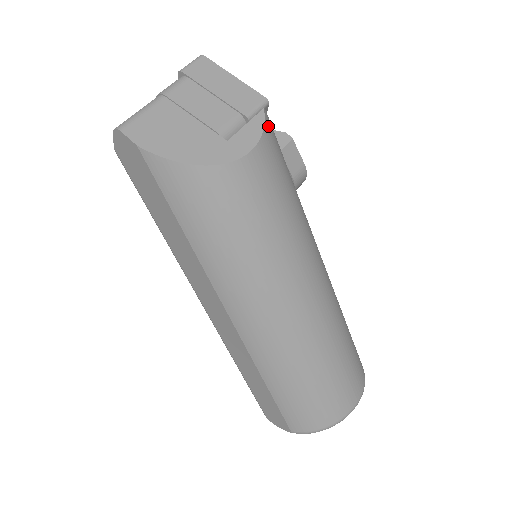
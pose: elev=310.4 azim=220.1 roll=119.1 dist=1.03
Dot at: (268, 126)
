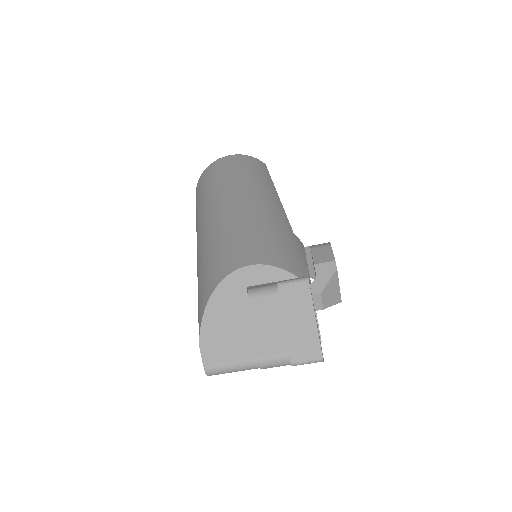
Dot at: occluded
